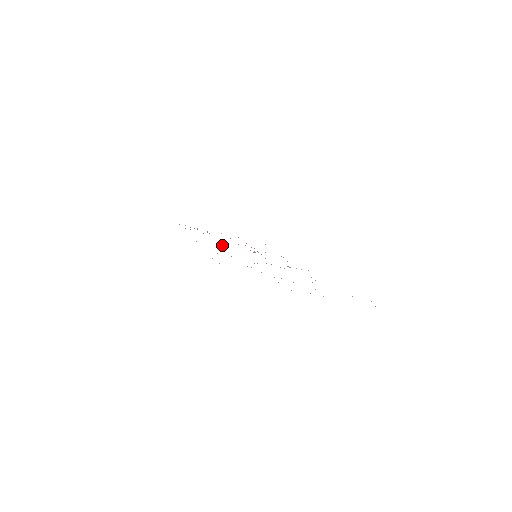
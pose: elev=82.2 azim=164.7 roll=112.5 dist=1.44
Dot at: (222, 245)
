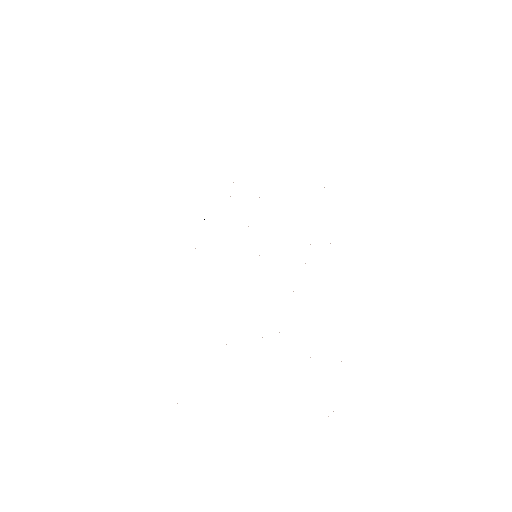
Dot at: occluded
